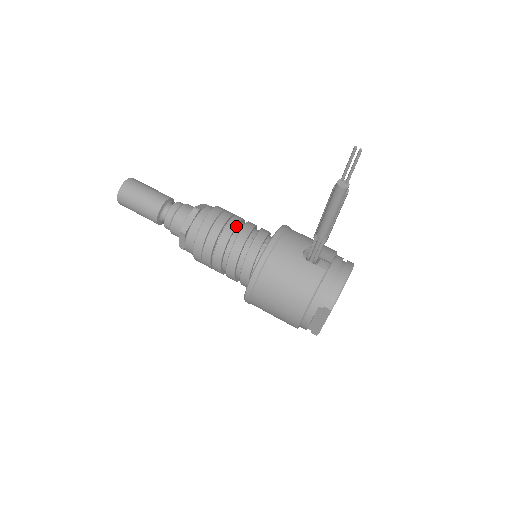
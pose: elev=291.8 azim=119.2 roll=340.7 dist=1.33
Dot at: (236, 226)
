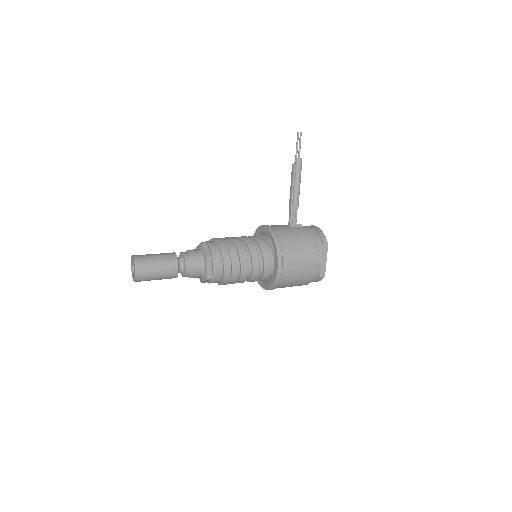
Dot at: (237, 238)
